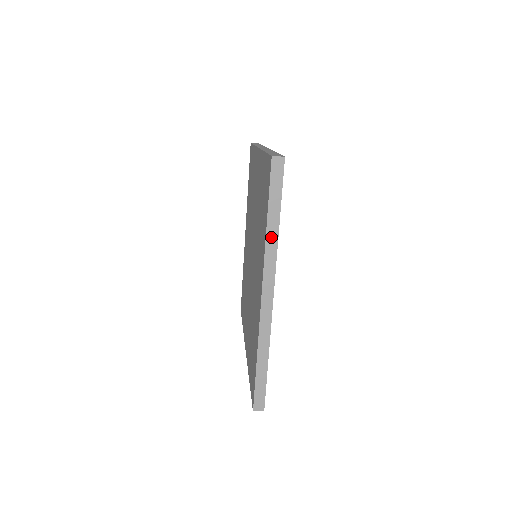
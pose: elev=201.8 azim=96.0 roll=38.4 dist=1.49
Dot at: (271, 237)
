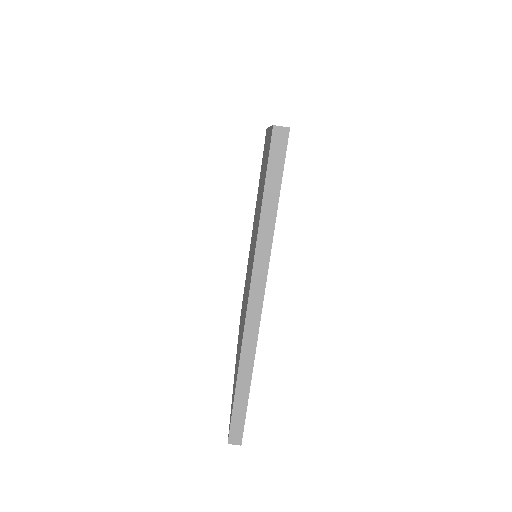
Dot at: (265, 229)
